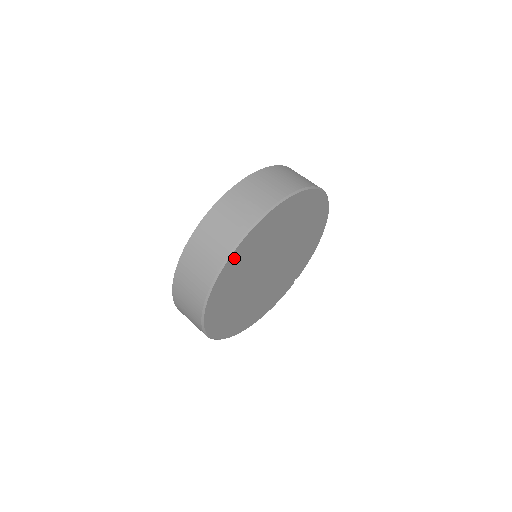
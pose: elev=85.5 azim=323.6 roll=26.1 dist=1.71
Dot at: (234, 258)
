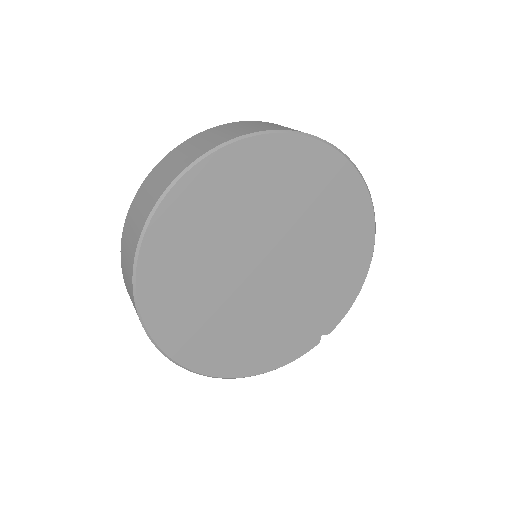
Dot at: (190, 186)
